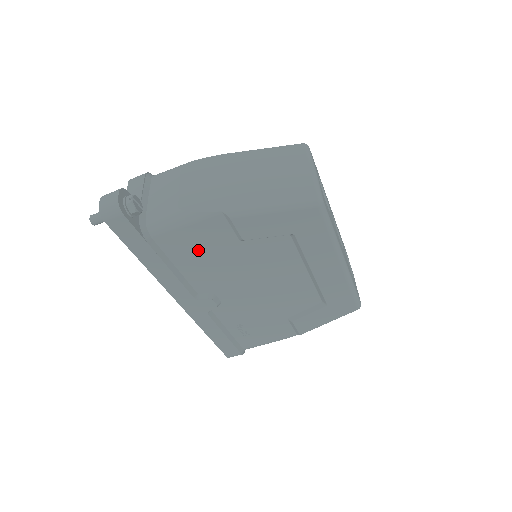
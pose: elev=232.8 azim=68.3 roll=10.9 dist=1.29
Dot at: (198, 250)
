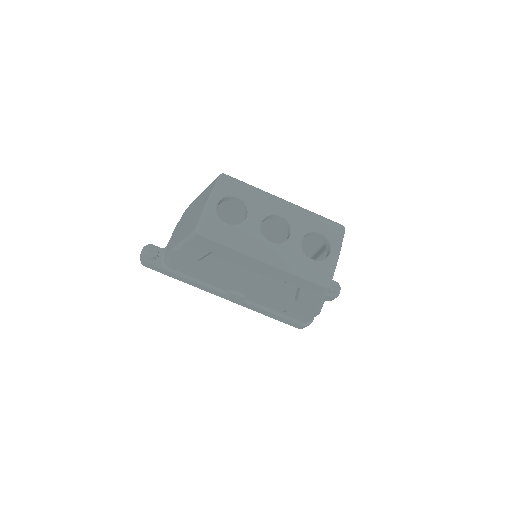
Dot at: (193, 269)
